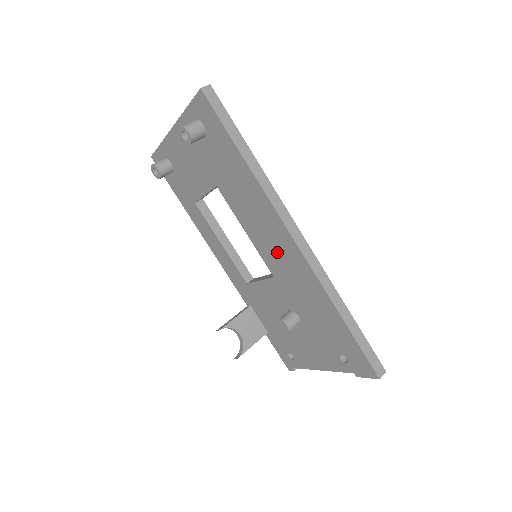
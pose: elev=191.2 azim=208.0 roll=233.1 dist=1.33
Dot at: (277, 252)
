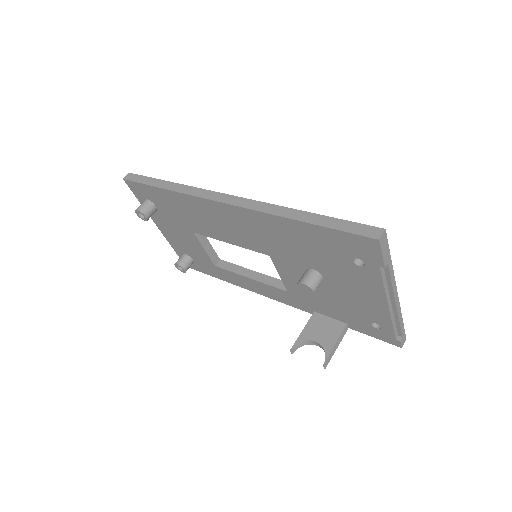
Dot at: (240, 229)
